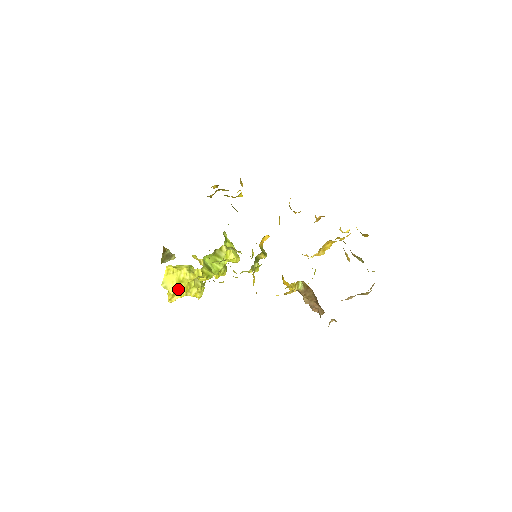
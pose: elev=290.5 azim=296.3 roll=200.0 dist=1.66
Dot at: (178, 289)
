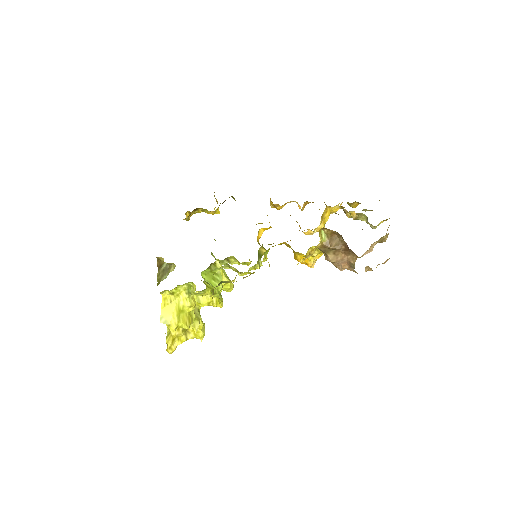
Dot at: (180, 321)
